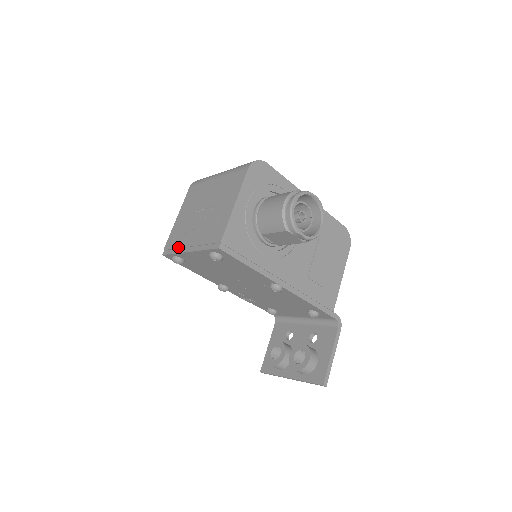
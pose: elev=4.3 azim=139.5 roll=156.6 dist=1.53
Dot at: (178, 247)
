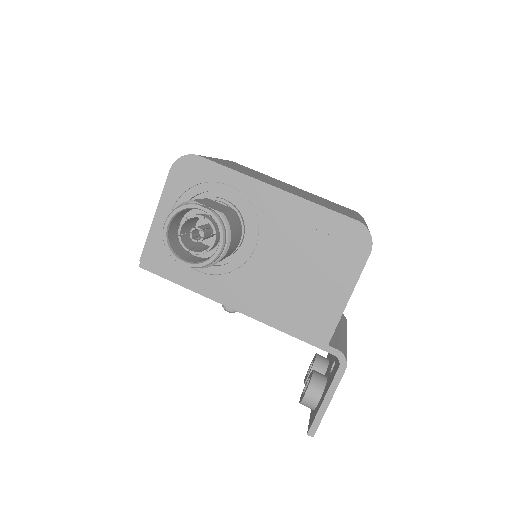
Dot at: occluded
